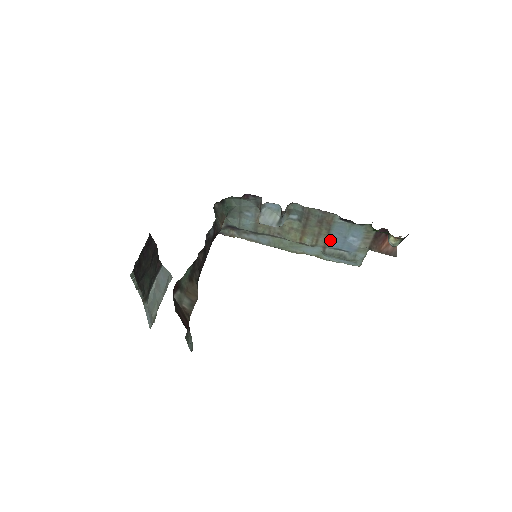
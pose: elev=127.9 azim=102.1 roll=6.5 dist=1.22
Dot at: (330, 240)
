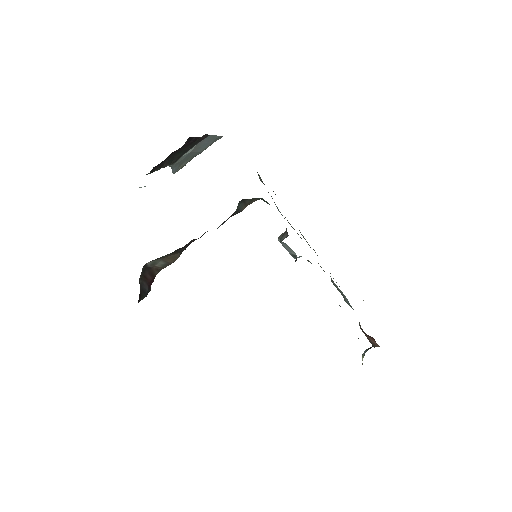
Dot at: occluded
